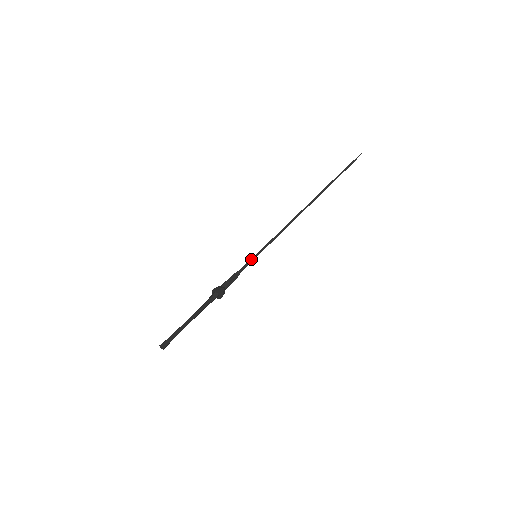
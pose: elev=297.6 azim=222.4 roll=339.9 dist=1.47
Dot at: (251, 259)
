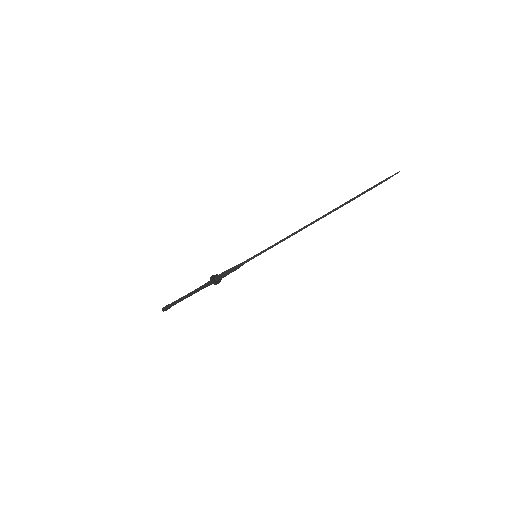
Dot at: (250, 258)
